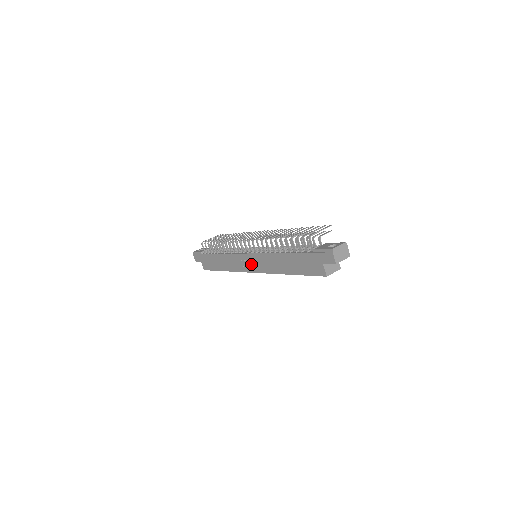
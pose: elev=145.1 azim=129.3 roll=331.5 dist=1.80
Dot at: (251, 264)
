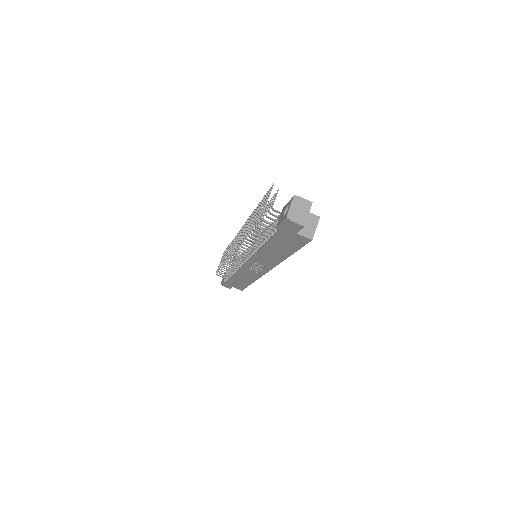
Dot at: (258, 268)
